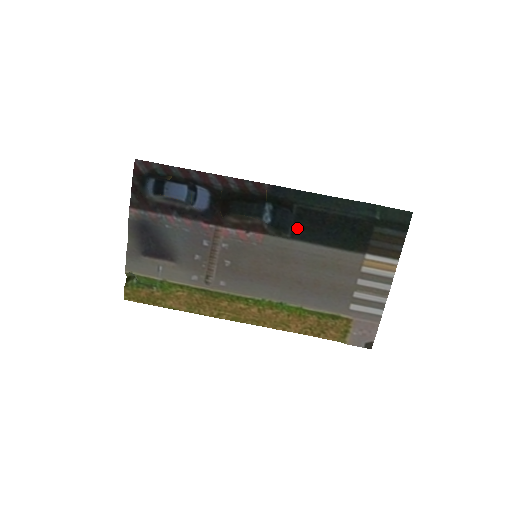
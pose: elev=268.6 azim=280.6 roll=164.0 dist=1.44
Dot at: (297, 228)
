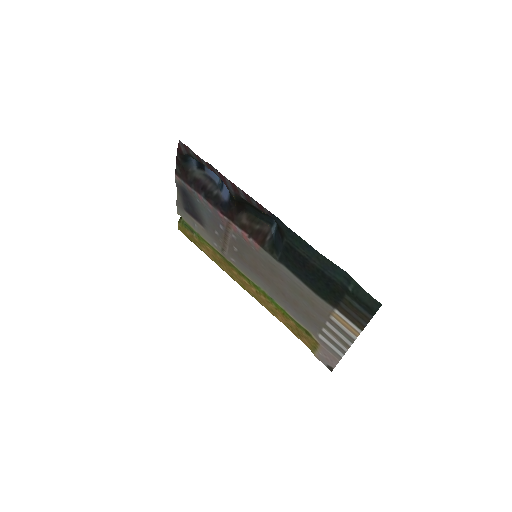
Dot at: (284, 256)
